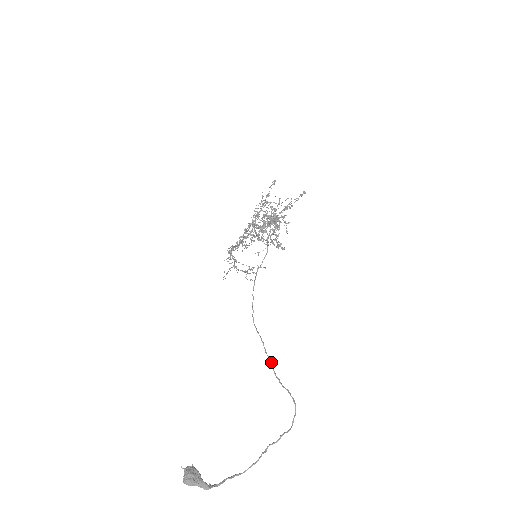
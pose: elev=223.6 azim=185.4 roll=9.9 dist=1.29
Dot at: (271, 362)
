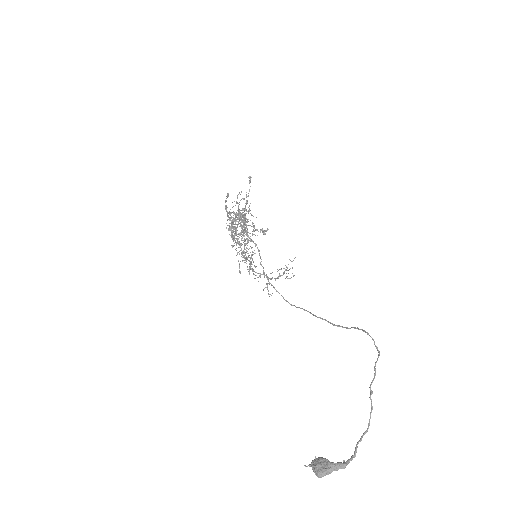
Dot at: (324, 319)
